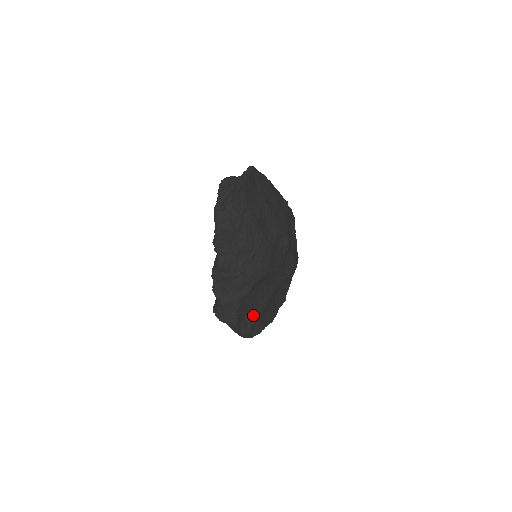
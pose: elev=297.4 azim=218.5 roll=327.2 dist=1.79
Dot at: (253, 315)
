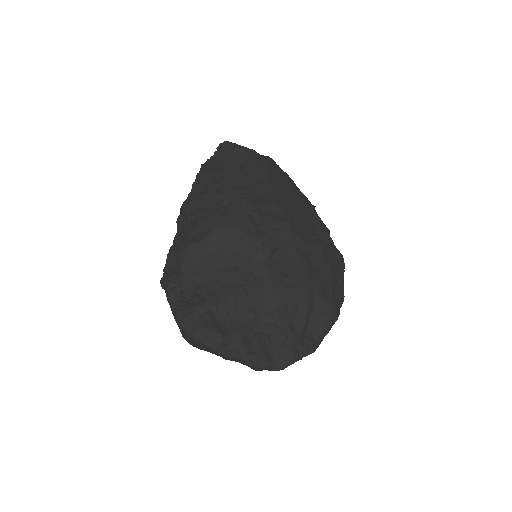
Dot at: (205, 297)
